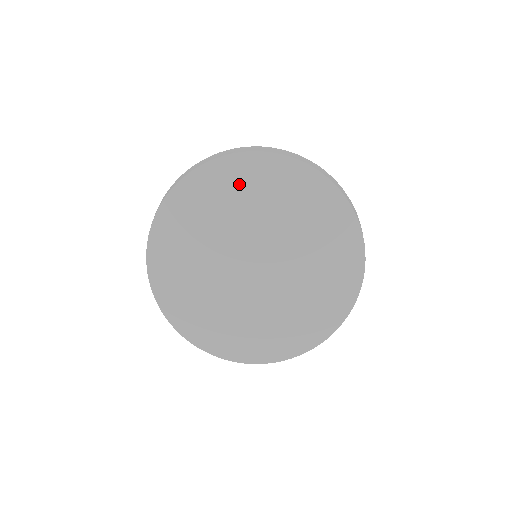
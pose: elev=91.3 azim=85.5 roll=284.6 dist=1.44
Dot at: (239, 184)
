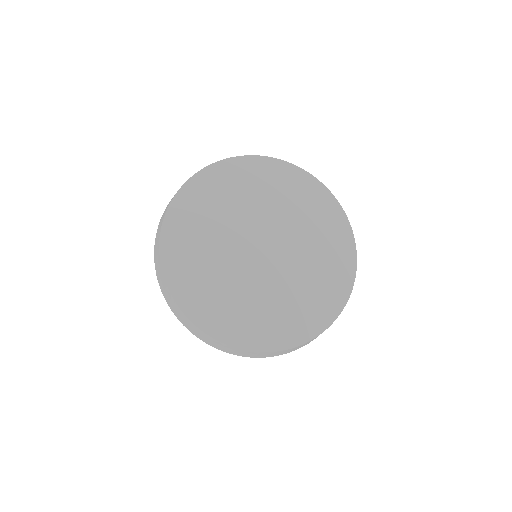
Dot at: (275, 182)
